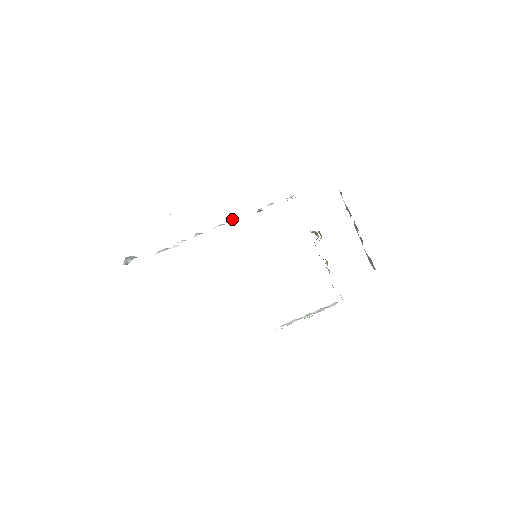
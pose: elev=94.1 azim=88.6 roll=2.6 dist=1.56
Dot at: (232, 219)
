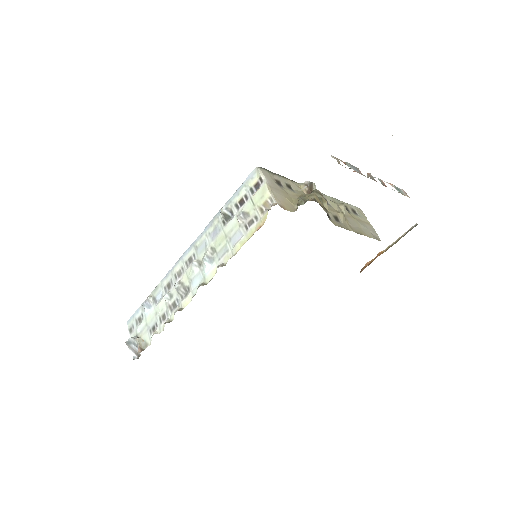
Dot at: (206, 259)
